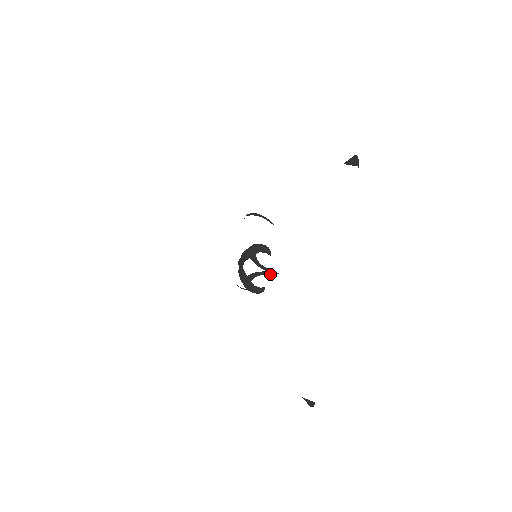
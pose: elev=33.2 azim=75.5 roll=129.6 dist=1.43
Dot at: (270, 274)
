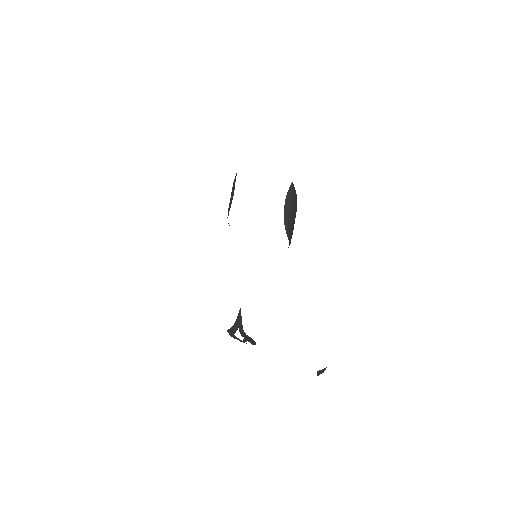
Dot at: occluded
